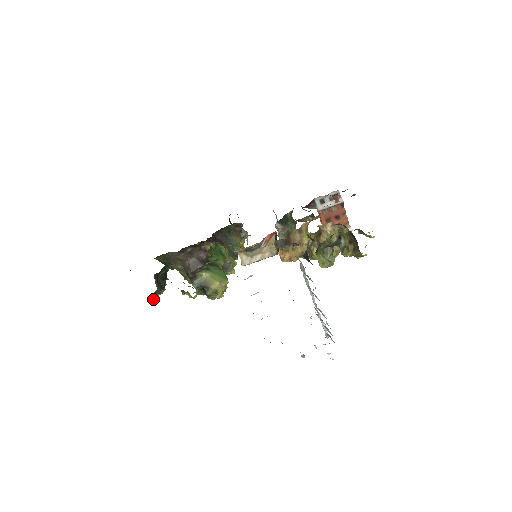
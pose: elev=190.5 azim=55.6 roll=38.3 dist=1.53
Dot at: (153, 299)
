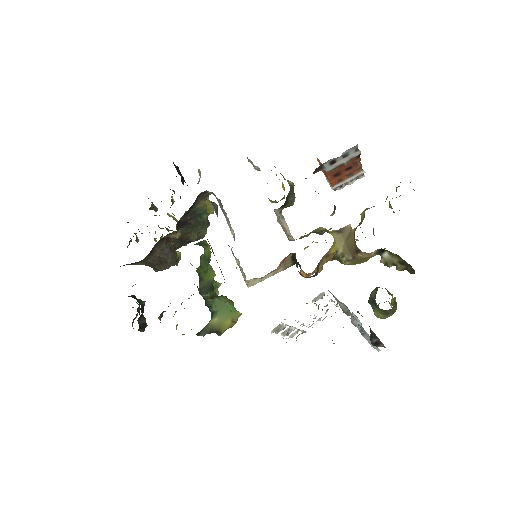
Dot at: occluded
